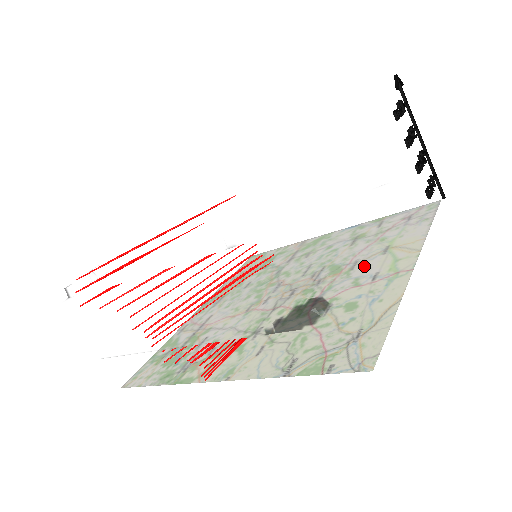
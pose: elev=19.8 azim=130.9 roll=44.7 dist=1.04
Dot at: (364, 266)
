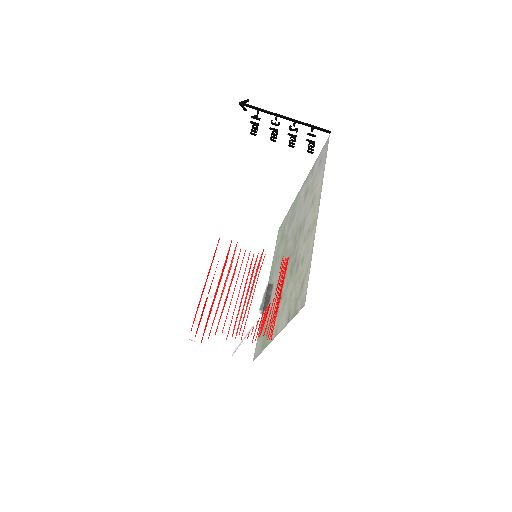
Dot at: (281, 249)
